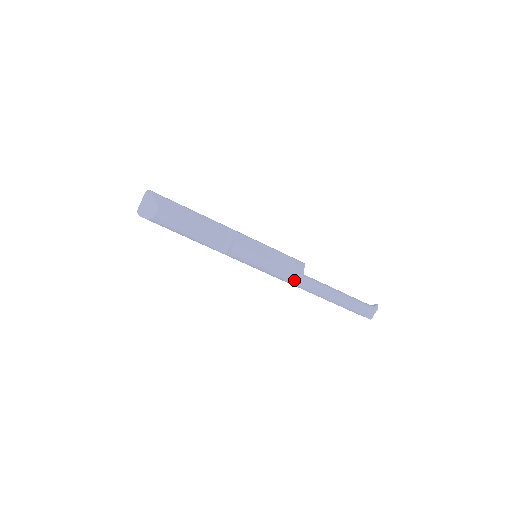
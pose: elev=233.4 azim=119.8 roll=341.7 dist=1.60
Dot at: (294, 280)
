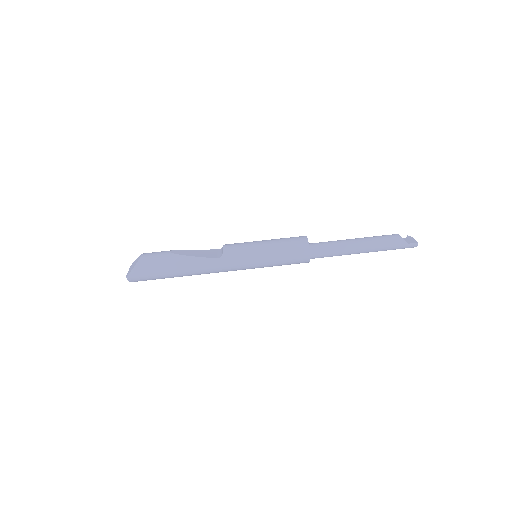
Dot at: (301, 240)
